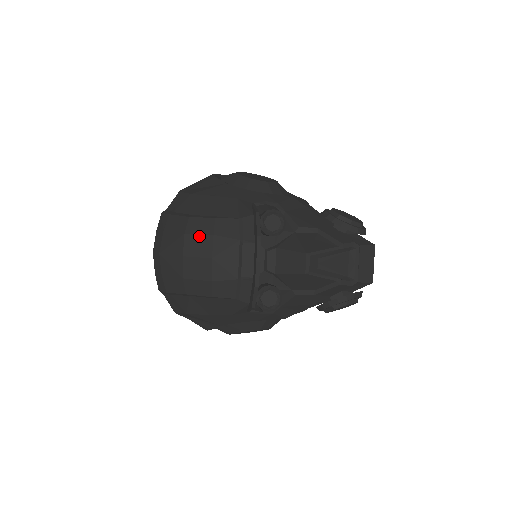
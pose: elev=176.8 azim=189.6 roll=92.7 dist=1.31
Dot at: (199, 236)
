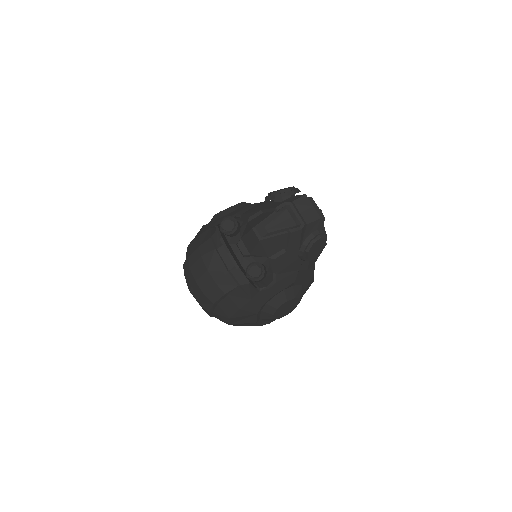
Dot at: (196, 263)
